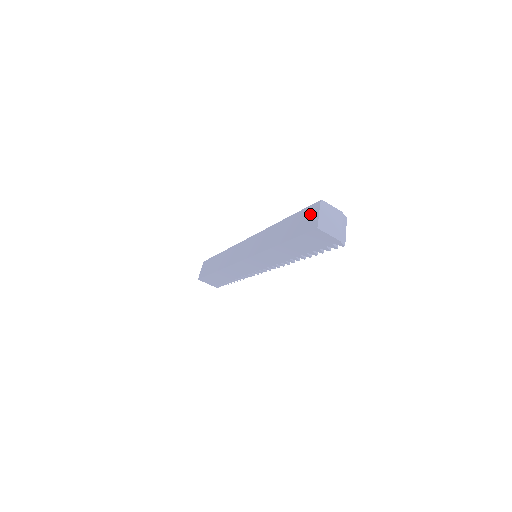
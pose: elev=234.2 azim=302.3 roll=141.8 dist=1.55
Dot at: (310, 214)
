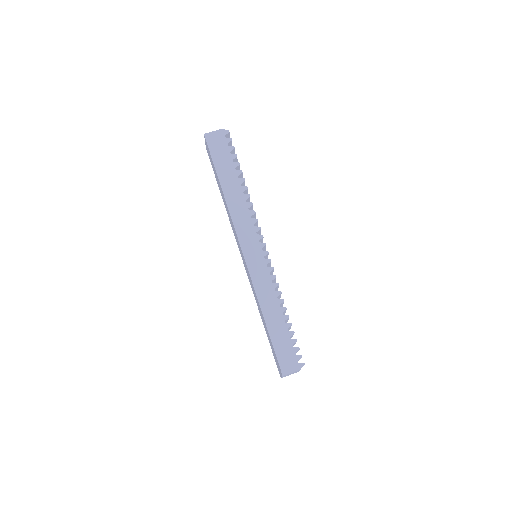
Dot at: (208, 154)
